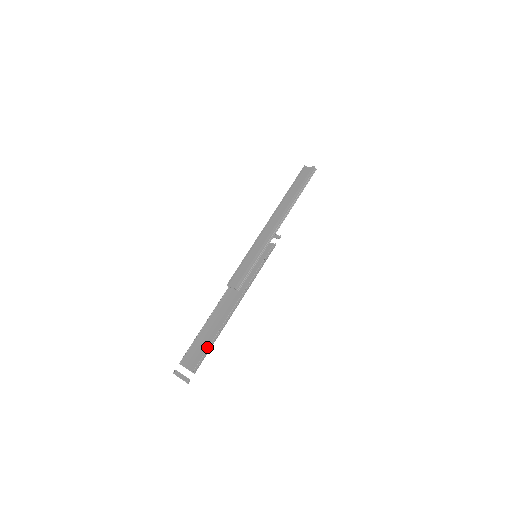
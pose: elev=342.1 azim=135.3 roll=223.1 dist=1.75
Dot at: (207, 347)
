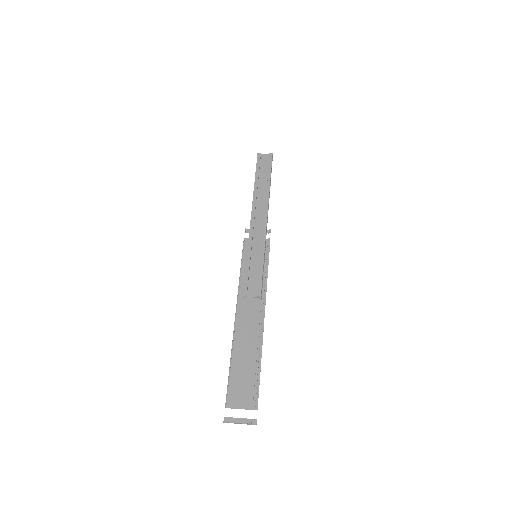
Dot at: (254, 374)
